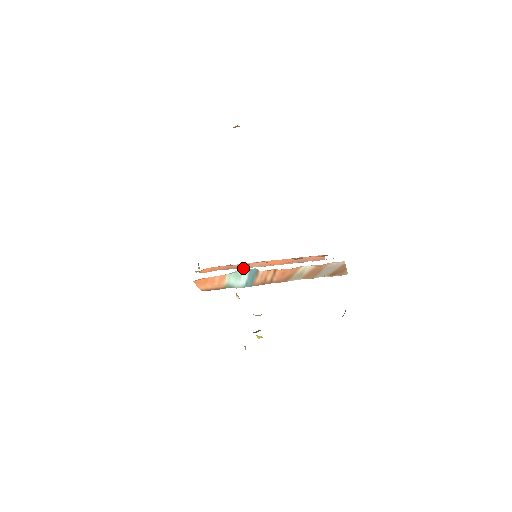
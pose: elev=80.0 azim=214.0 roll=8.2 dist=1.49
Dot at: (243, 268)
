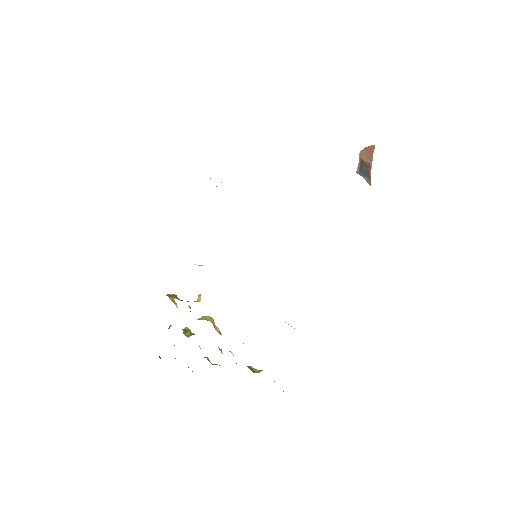
Dot at: occluded
